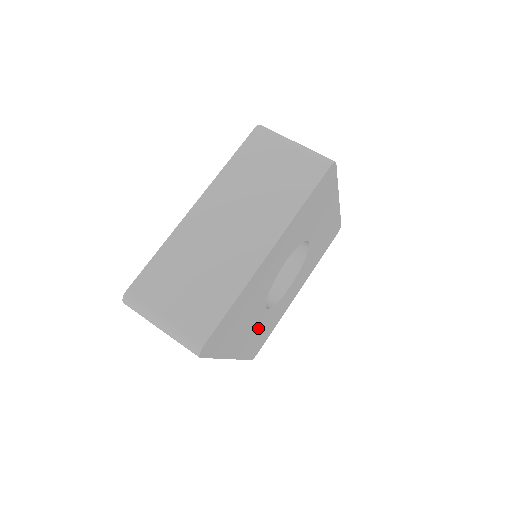
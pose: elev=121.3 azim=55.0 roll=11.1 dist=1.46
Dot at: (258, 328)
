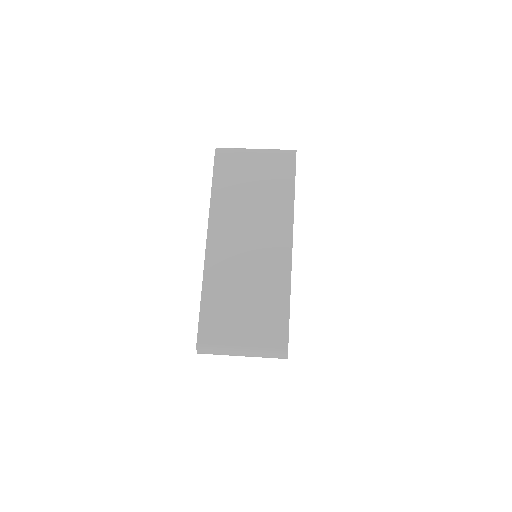
Dot at: occluded
